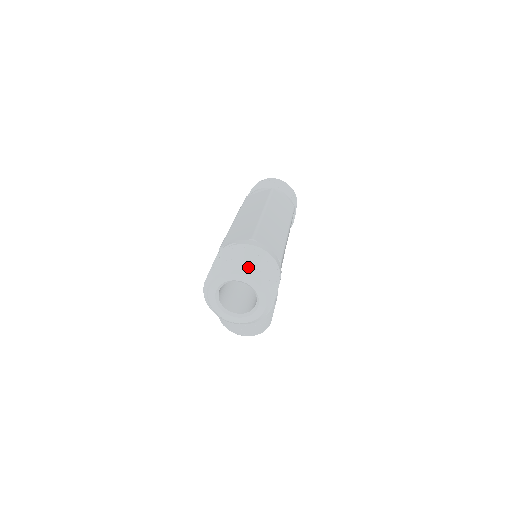
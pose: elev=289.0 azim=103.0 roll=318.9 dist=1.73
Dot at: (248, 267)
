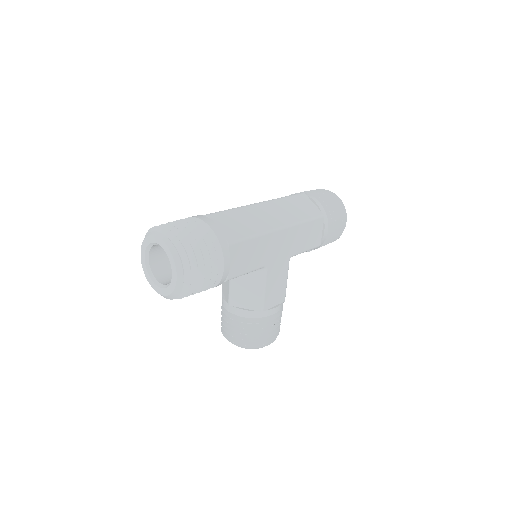
Dot at: (168, 231)
